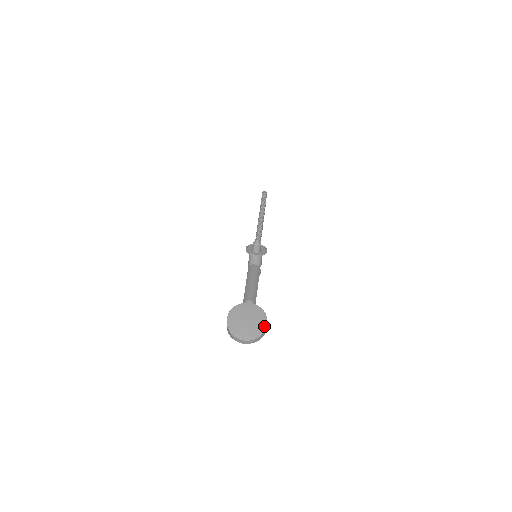
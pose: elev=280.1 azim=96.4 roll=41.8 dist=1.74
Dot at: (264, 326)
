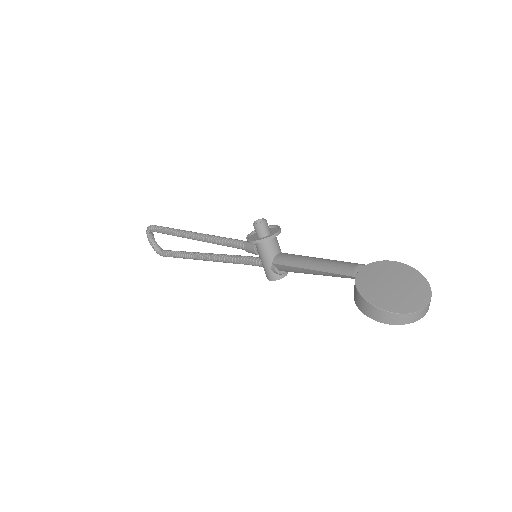
Dot at: (415, 272)
